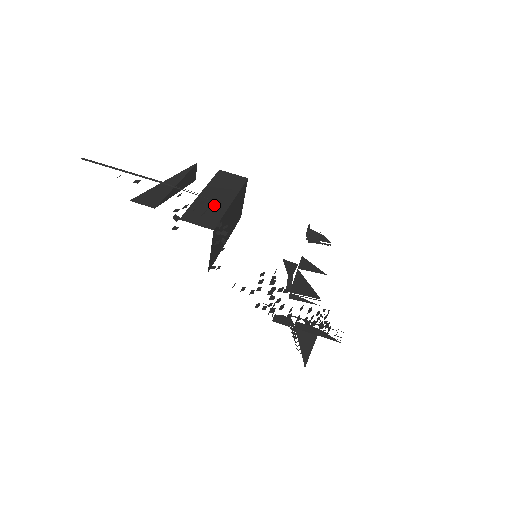
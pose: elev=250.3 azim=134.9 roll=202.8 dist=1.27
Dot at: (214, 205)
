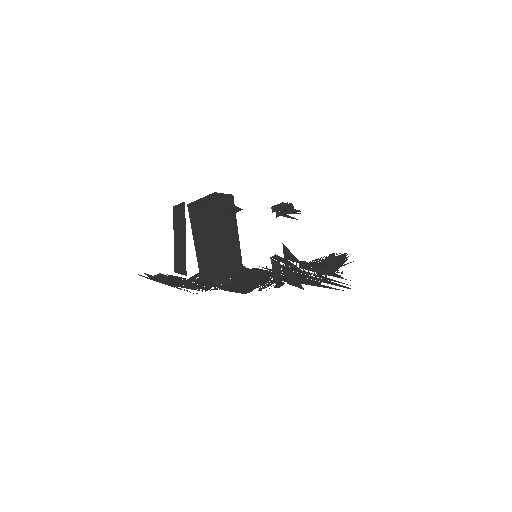
Dot at: (206, 256)
